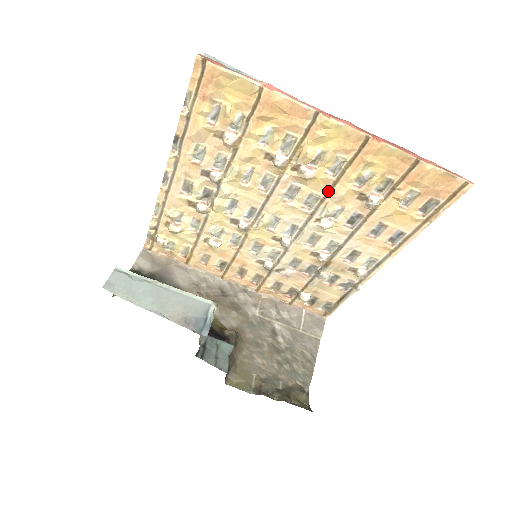
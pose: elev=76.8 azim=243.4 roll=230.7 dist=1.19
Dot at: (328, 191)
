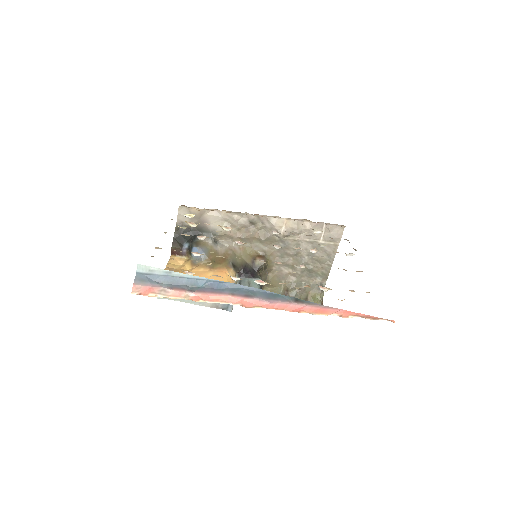
Dot at: occluded
